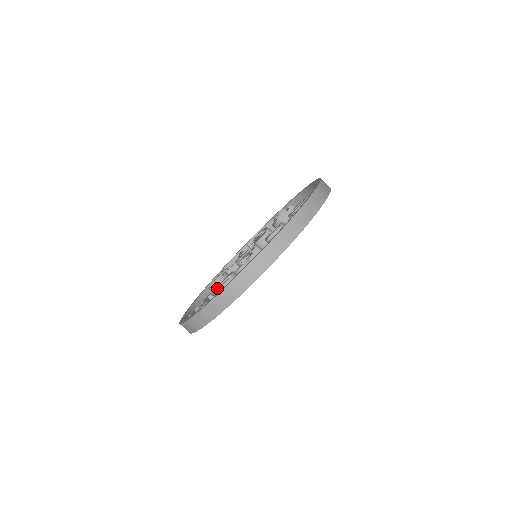
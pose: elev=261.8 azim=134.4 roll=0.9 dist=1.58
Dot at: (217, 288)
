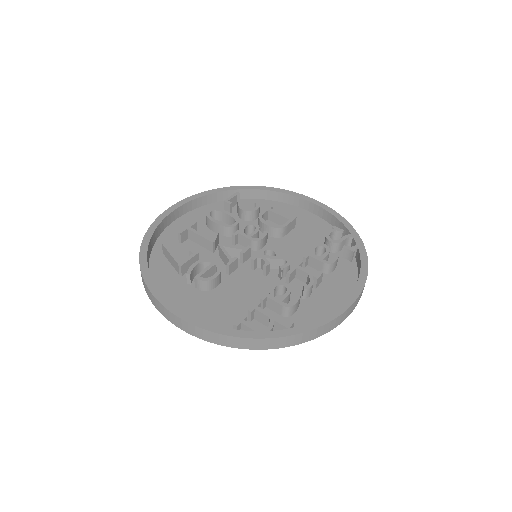
Dot at: (282, 302)
